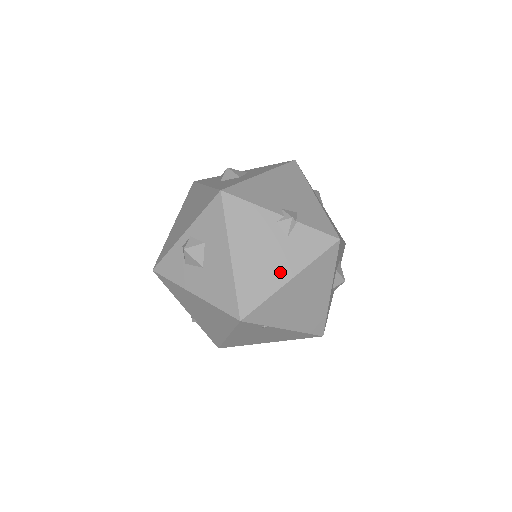
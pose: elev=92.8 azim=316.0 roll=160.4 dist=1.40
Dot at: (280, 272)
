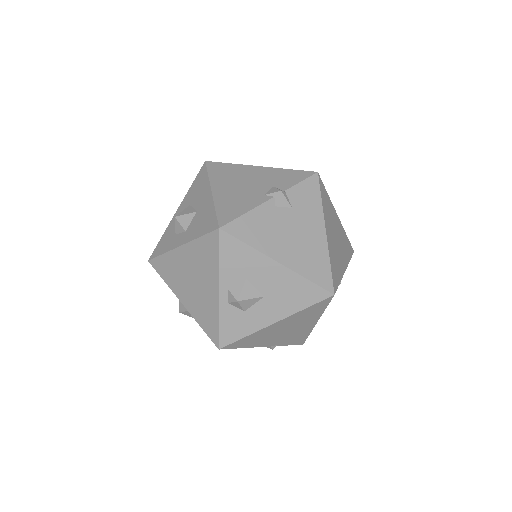
Dot at: (315, 235)
